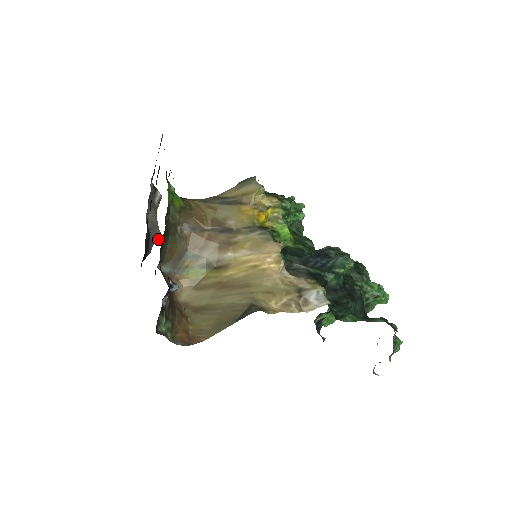
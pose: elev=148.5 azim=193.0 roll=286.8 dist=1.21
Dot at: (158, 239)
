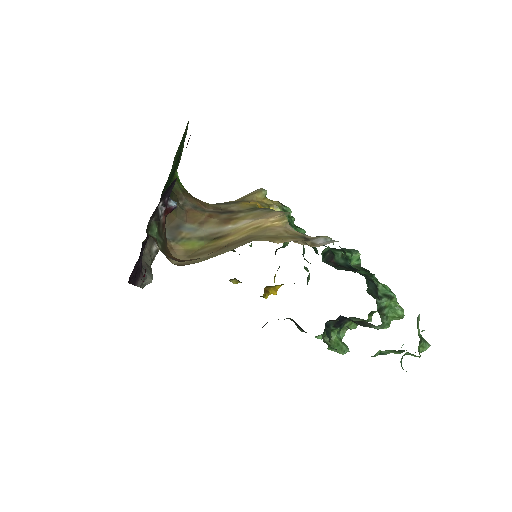
Dot at: (150, 279)
